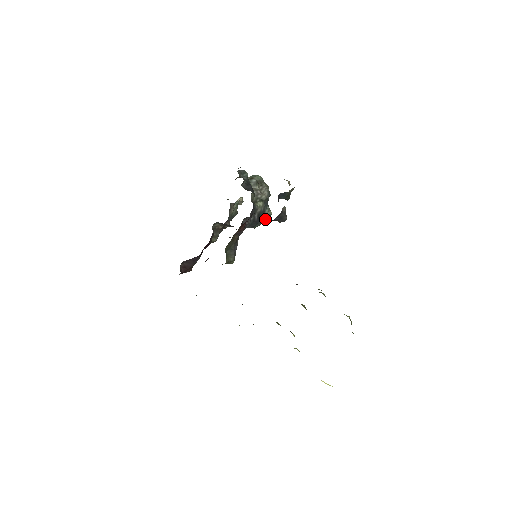
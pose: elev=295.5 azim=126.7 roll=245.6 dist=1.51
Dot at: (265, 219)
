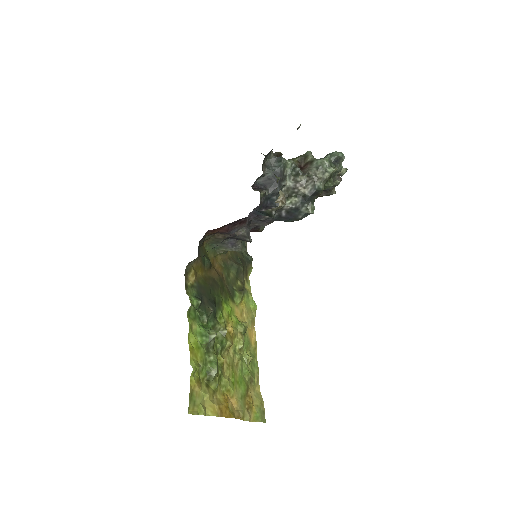
Dot at: (301, 217)
